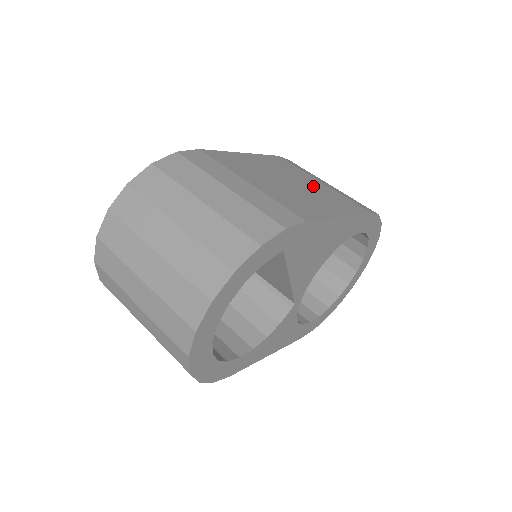
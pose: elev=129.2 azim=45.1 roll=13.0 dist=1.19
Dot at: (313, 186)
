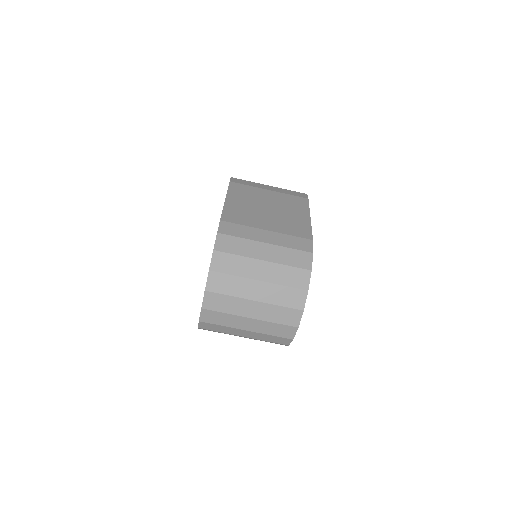
Dot at: (274, 200)
